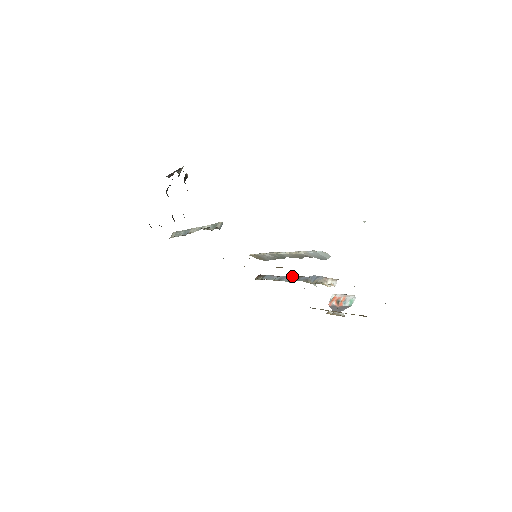
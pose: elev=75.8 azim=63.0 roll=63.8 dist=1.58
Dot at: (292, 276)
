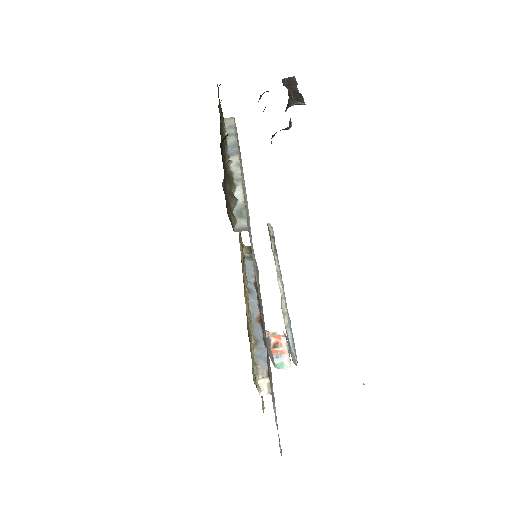
Dot at: (259, 310)
